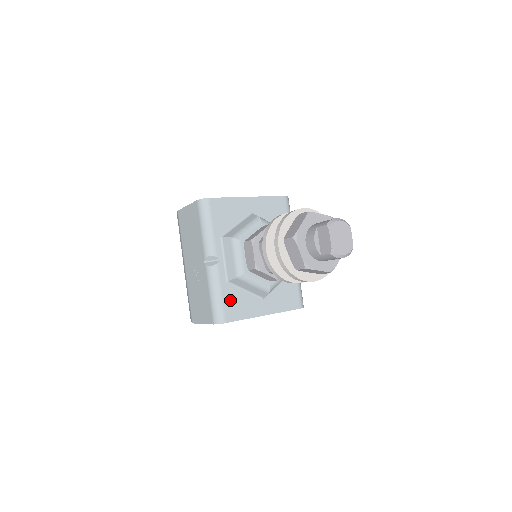
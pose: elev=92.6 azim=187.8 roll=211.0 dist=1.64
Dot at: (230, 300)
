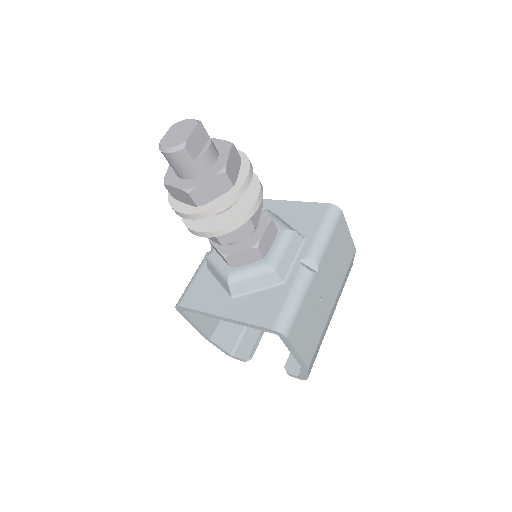
Dot at: (198, 287)
